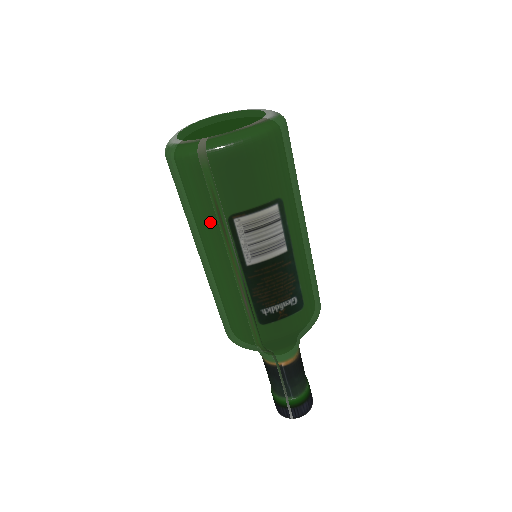
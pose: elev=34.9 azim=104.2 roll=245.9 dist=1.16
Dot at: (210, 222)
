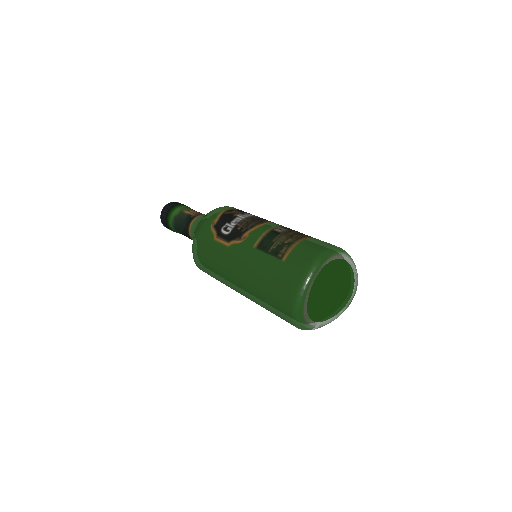
Dot at: occluded
